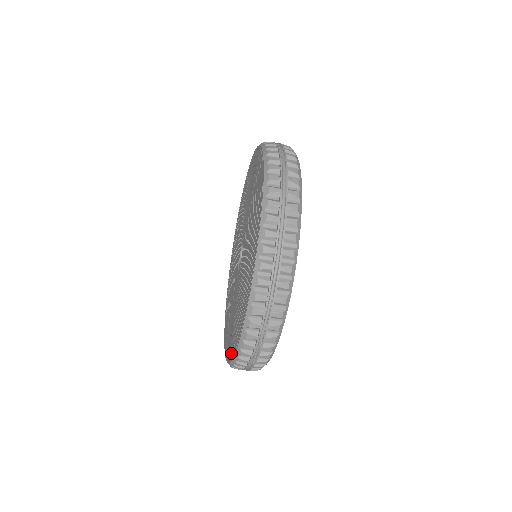
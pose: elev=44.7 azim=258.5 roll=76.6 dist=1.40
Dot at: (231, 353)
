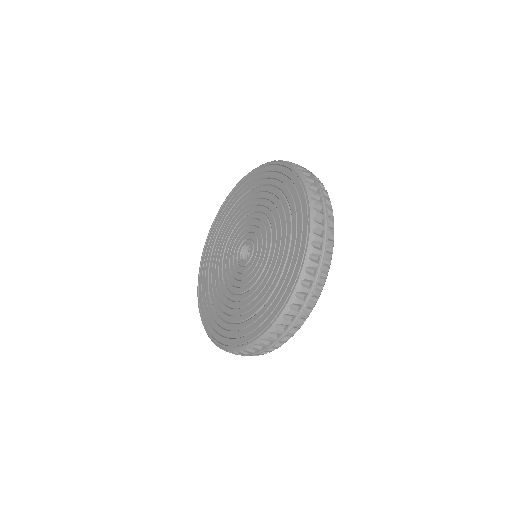
Dot at: (221, 338)
